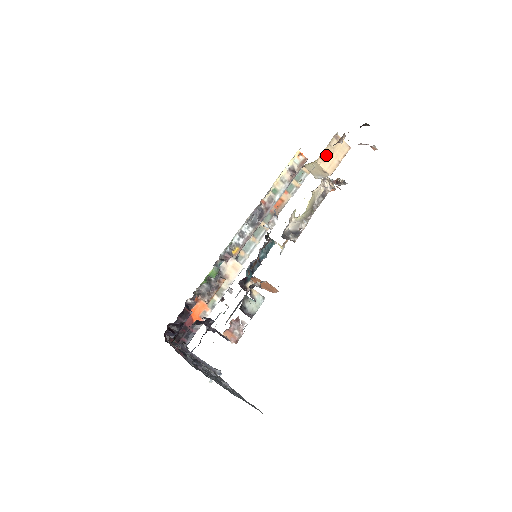
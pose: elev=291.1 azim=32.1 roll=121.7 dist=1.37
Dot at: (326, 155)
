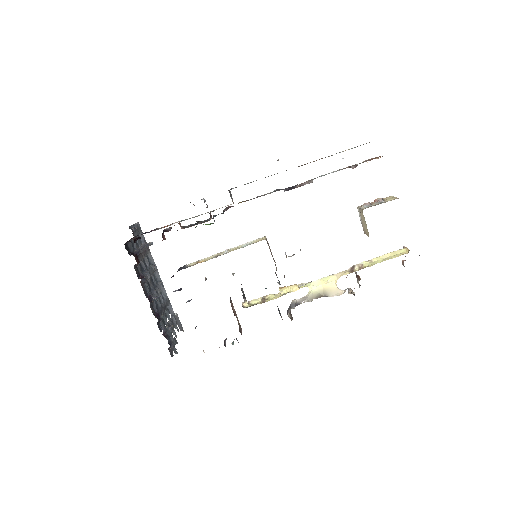
Dot at: occluded
